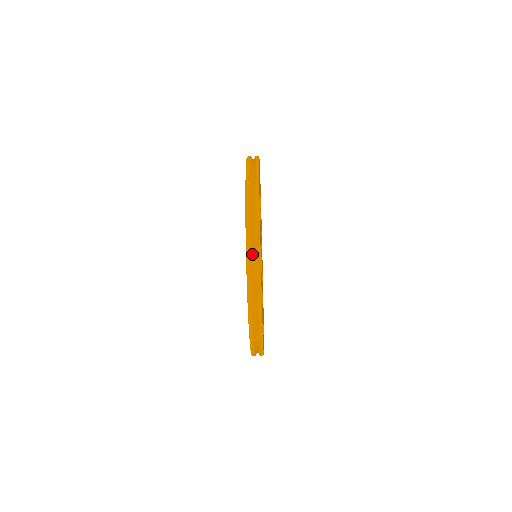
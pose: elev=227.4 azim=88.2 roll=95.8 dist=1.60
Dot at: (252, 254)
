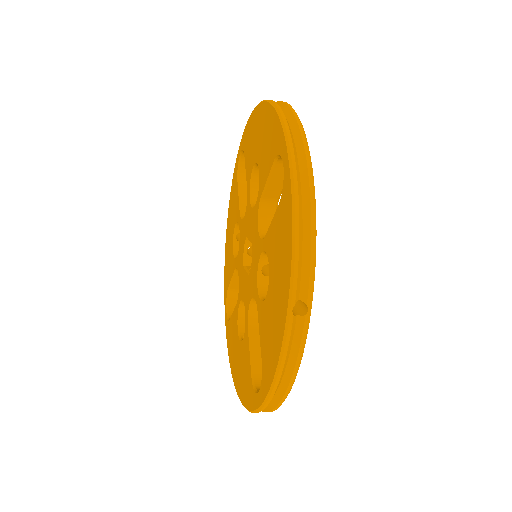
Dot at: occluded
